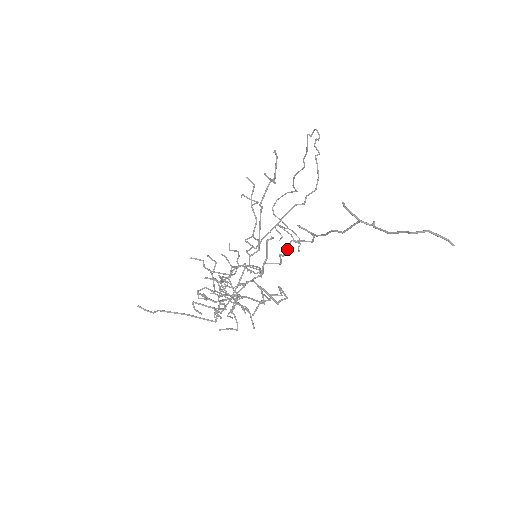
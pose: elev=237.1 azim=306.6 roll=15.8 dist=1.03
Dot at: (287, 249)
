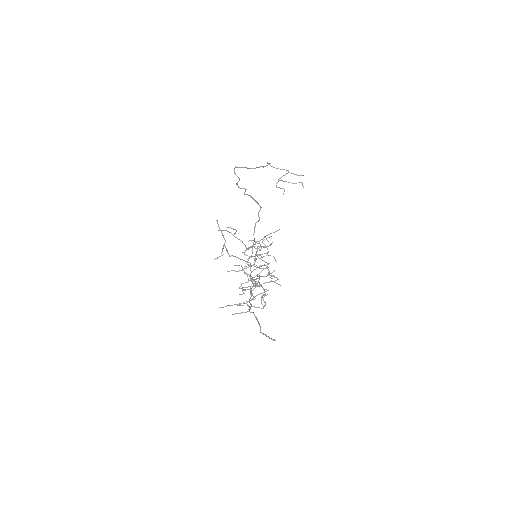
Dot at: occluded
